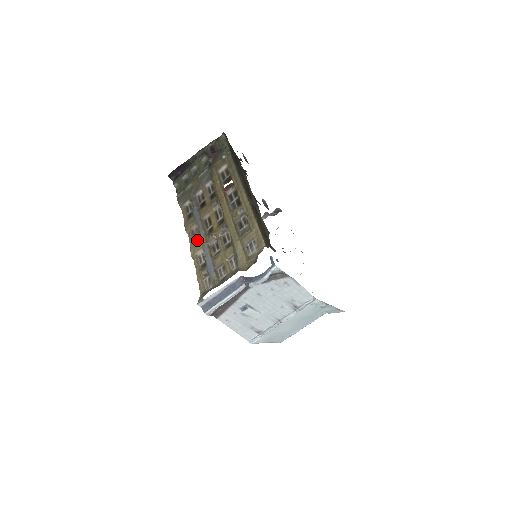
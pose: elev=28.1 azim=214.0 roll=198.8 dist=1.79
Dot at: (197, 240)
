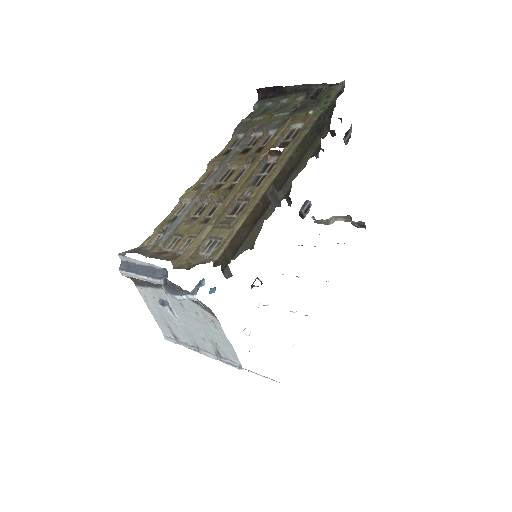
Dot at: (202, 185)
